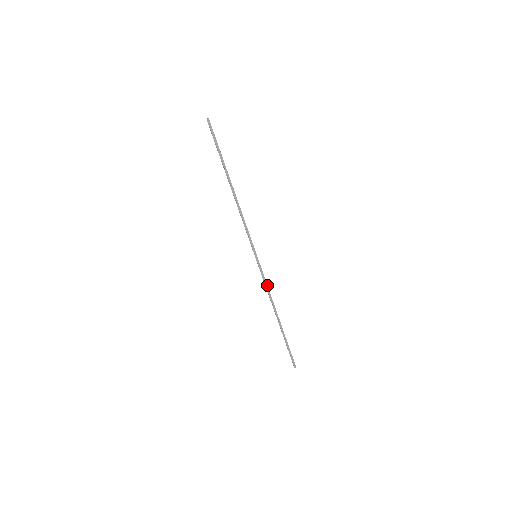
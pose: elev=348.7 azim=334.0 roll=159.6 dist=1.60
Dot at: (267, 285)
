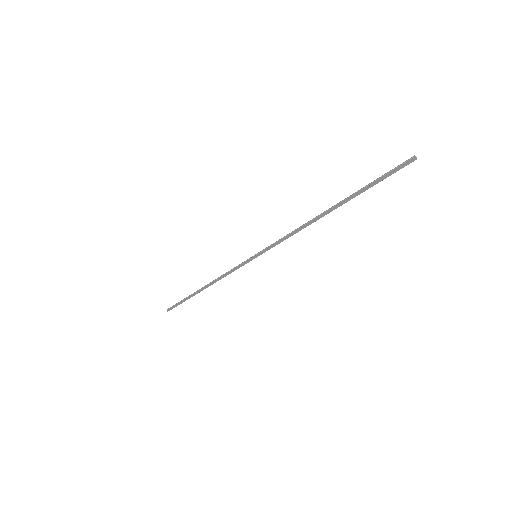
Dot at: occluded
